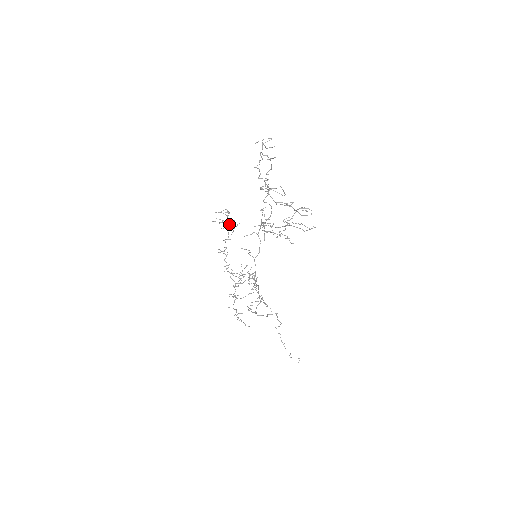
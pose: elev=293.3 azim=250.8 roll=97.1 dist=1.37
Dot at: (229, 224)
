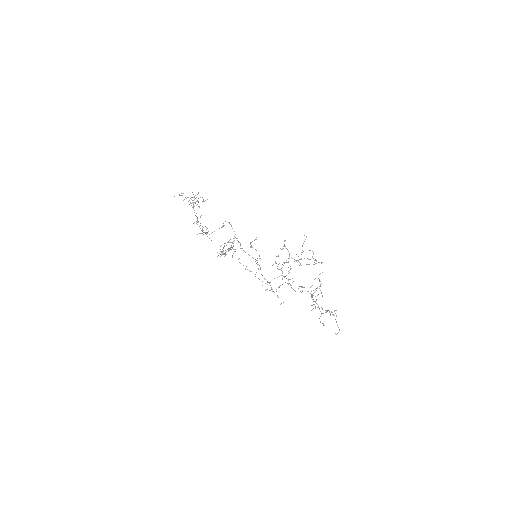
Dot at: occluded
